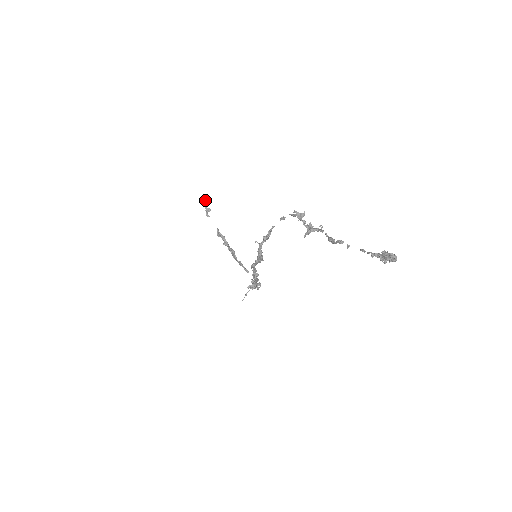
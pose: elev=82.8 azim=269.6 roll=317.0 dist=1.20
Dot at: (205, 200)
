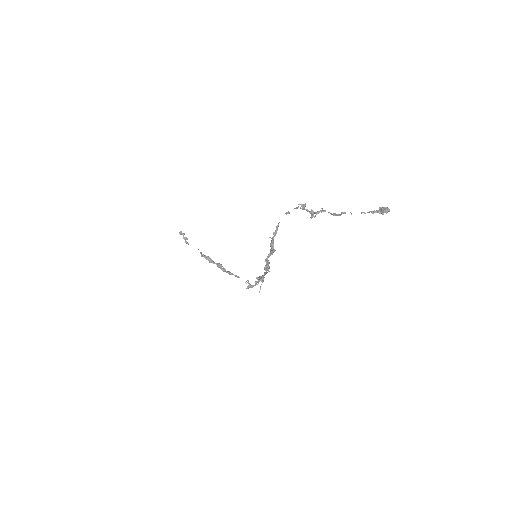
Dot at: (180, 231)
